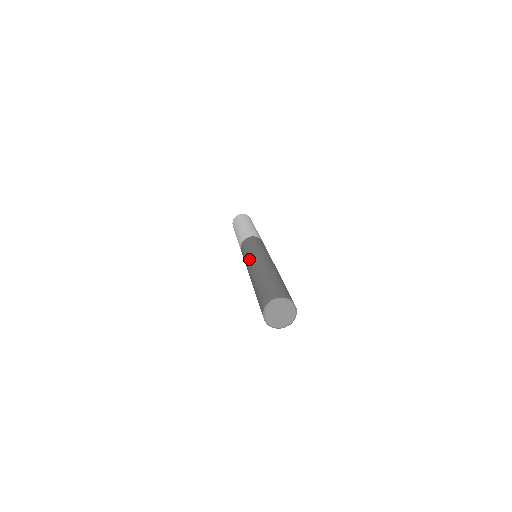
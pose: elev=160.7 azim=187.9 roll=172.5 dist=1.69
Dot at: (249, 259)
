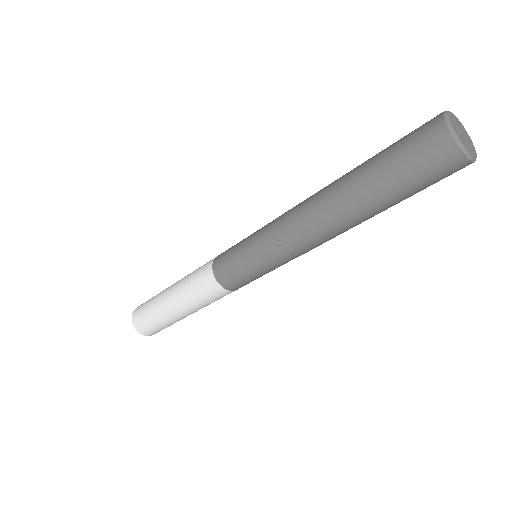
Dot at: (275, 223)
